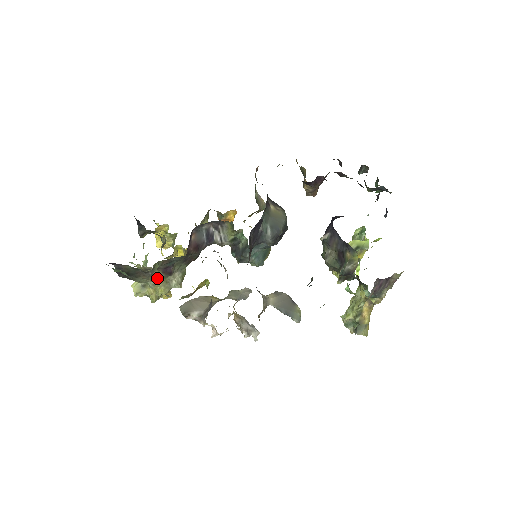
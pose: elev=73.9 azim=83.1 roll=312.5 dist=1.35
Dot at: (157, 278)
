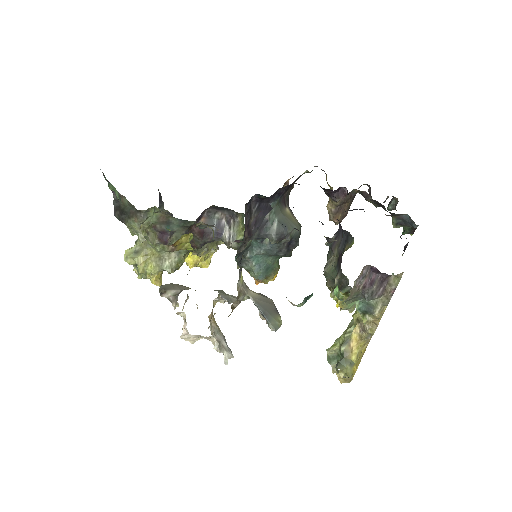
Dot at: (152, 248)
